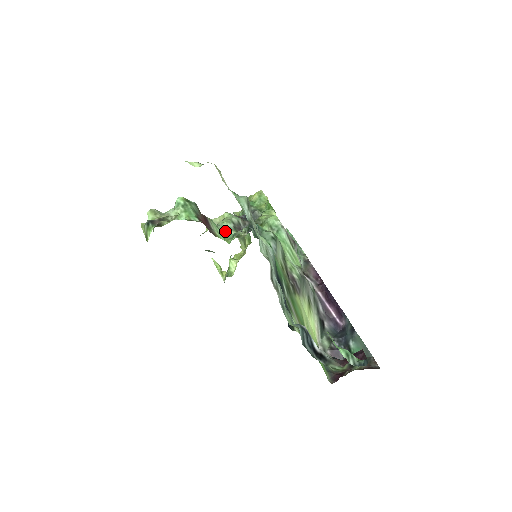
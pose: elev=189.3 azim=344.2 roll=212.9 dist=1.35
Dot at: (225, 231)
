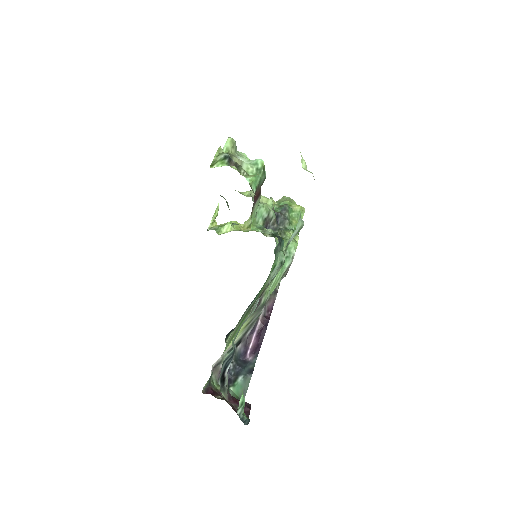
Dot at: (258, 214)
